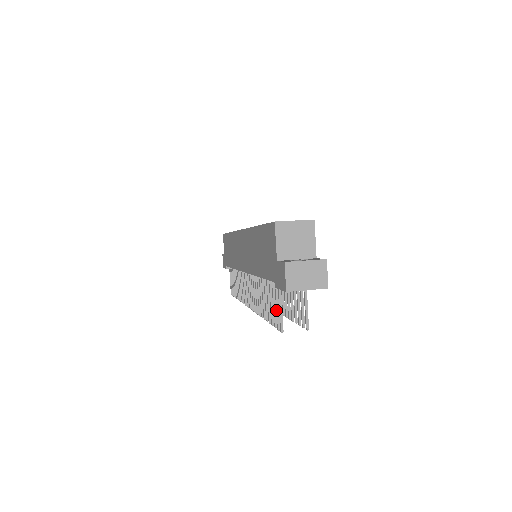
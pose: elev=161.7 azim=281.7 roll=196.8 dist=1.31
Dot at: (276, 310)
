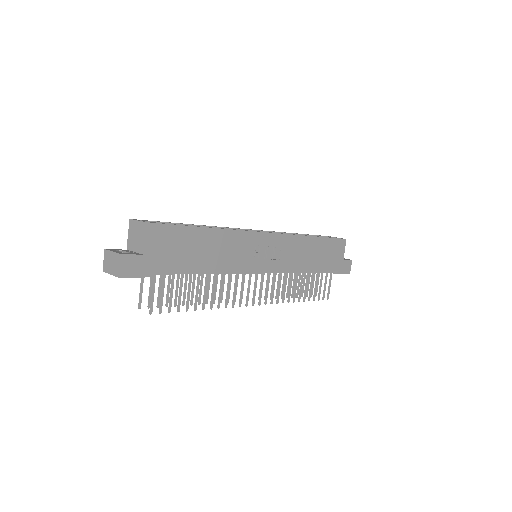
Dot at: (149, 292)
